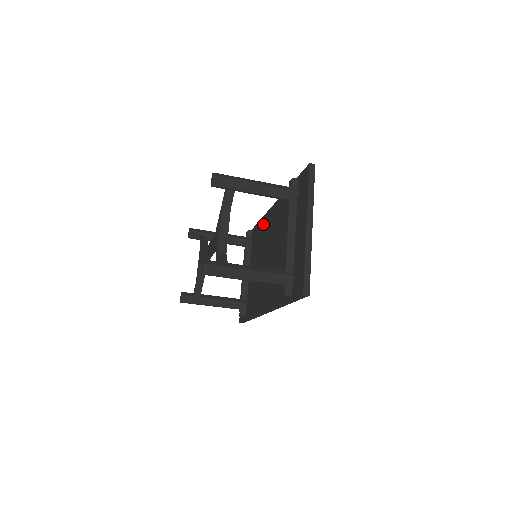
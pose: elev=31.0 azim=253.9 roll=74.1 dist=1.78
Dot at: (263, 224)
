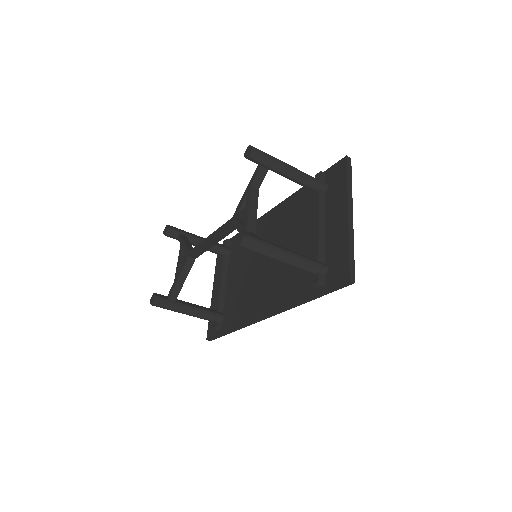
Dot at: occluded
